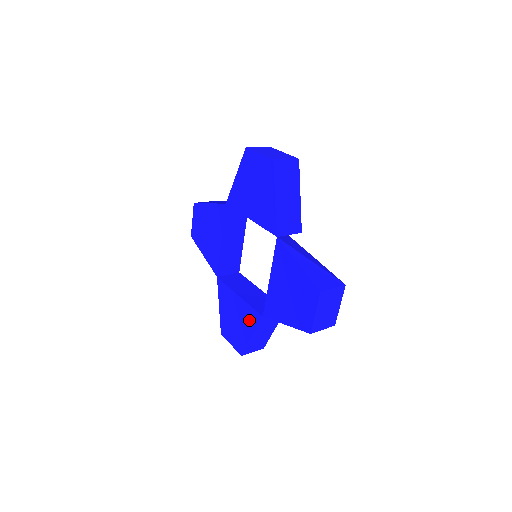
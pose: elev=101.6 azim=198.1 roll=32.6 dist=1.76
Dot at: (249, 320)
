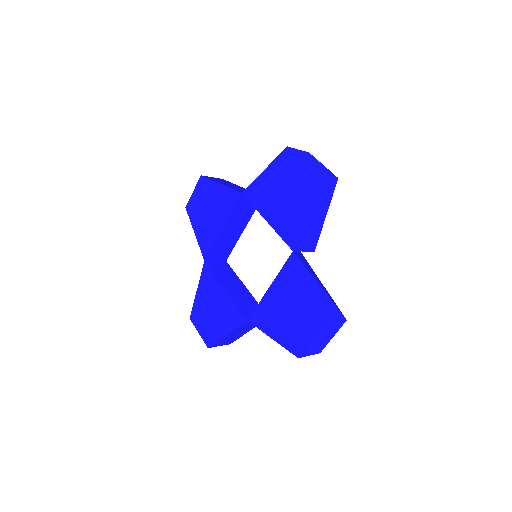
Dot at: (229, 318)
